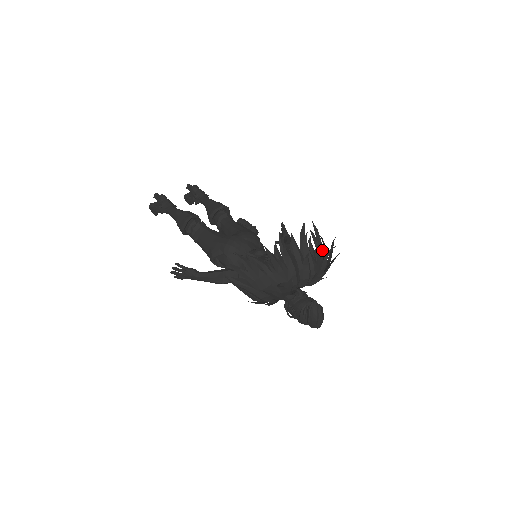
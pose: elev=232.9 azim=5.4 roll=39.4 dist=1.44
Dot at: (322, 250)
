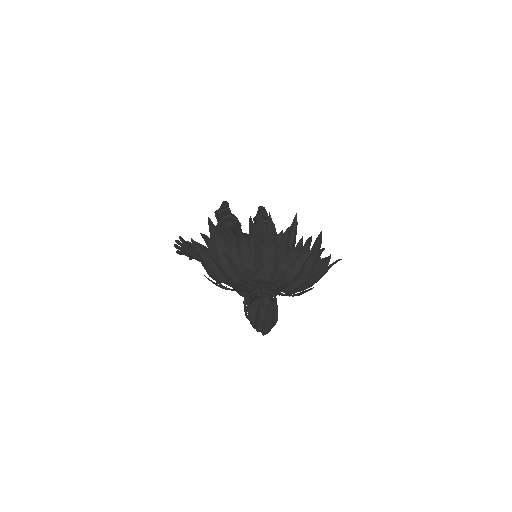
Dot at: (314, 259)
